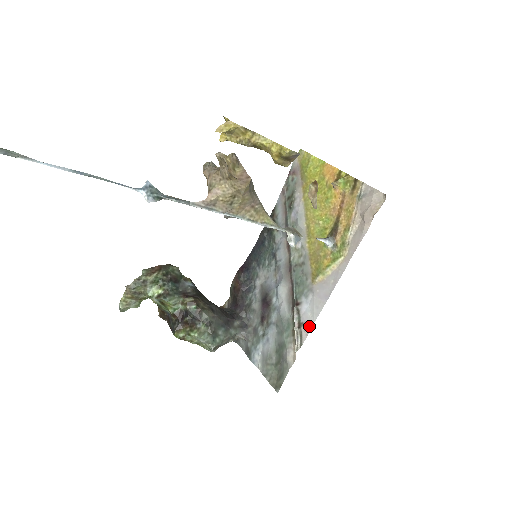
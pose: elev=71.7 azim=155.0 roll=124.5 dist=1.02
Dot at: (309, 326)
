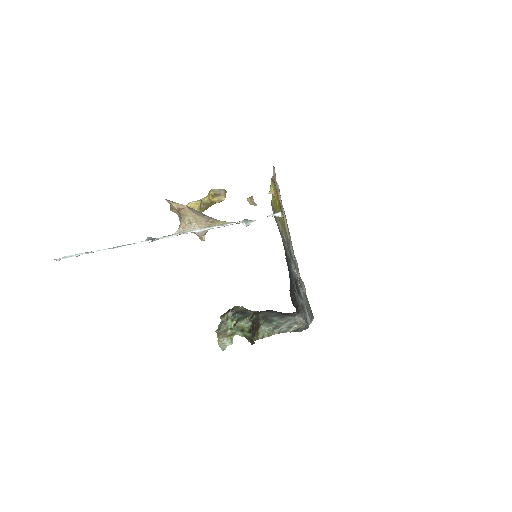
Dot at: (295, 259)
